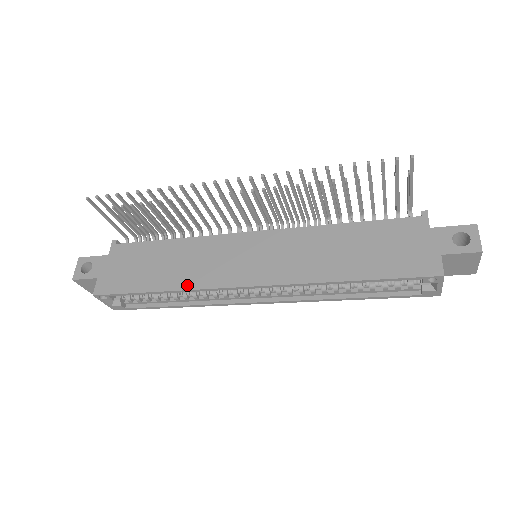
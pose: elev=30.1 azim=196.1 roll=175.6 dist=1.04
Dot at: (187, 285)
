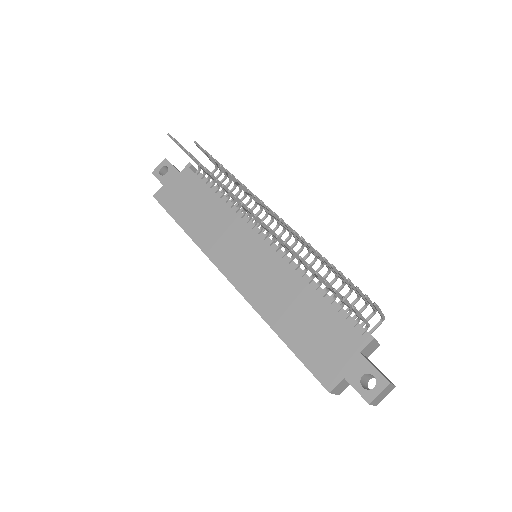
Dot at: (199, 241)
